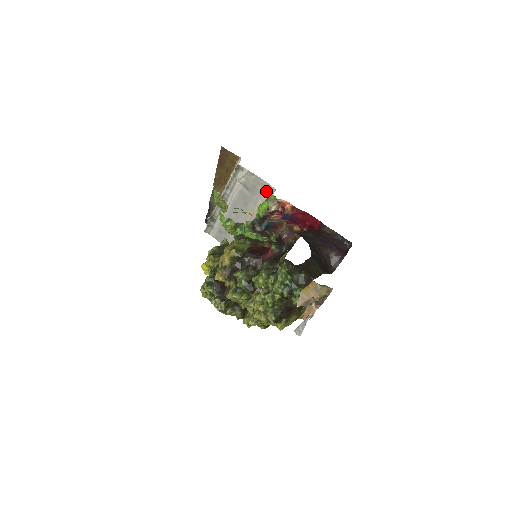
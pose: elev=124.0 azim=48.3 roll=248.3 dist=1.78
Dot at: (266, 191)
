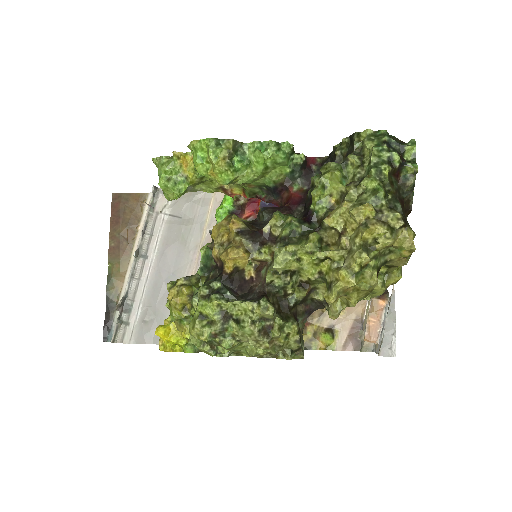
Dot at: (213, 200)
